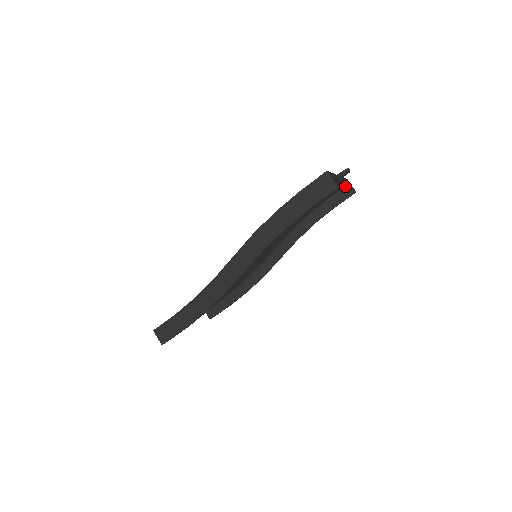
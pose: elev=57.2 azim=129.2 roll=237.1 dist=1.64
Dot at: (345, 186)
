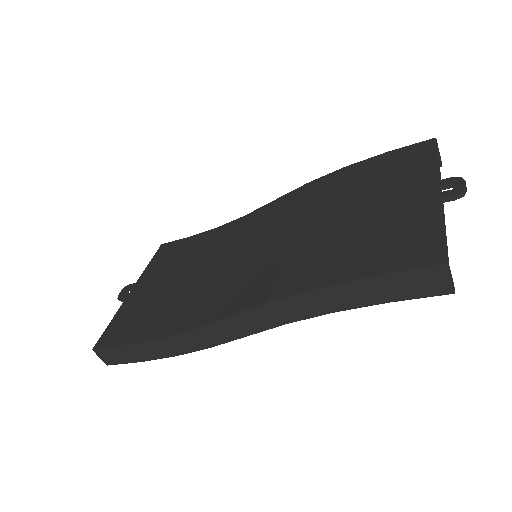
Dot at: occluded
